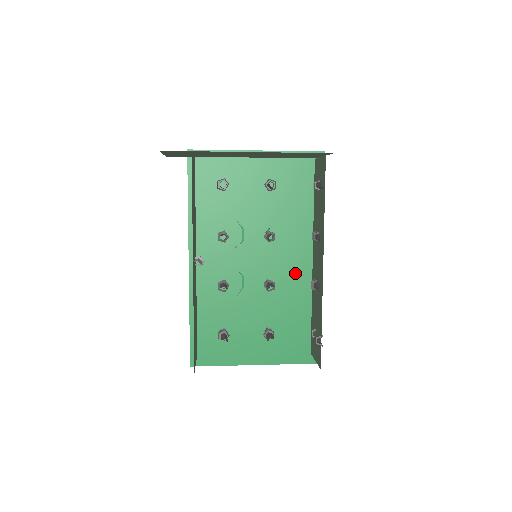
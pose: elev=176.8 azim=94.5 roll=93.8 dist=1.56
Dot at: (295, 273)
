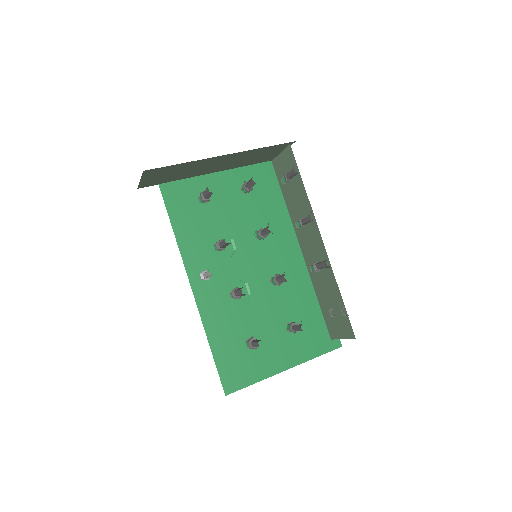
Dot at: (291, 267)
